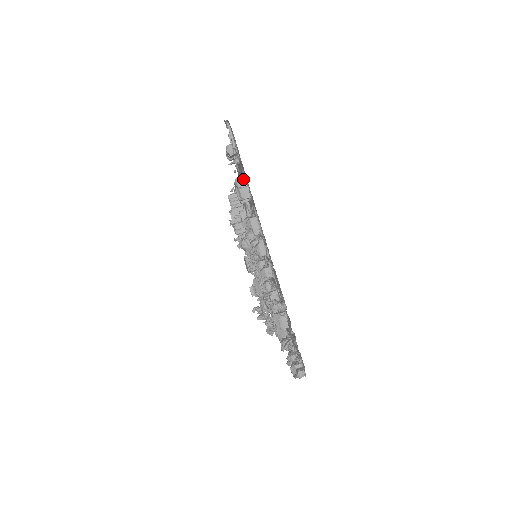
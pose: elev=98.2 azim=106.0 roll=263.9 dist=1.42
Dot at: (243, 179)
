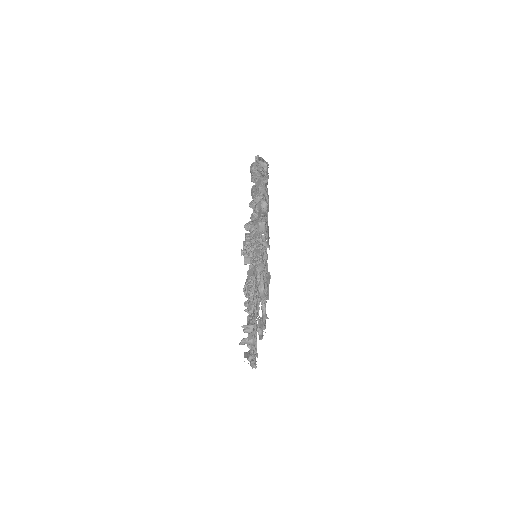
Dot at: occluded
